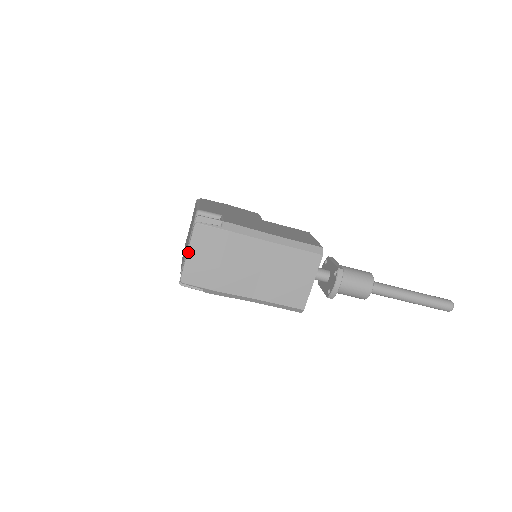
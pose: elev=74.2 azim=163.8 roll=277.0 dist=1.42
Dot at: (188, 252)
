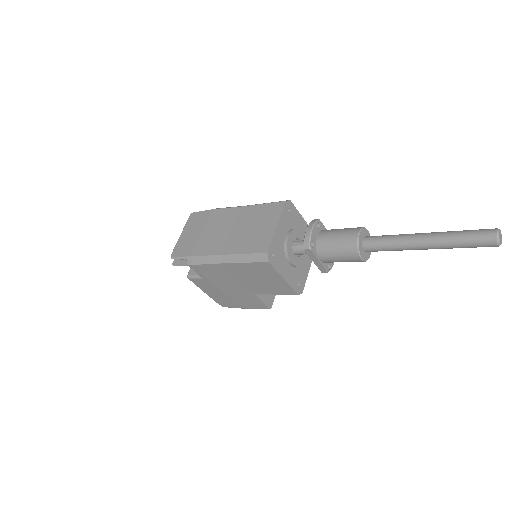
Dot at: (181, 234)
